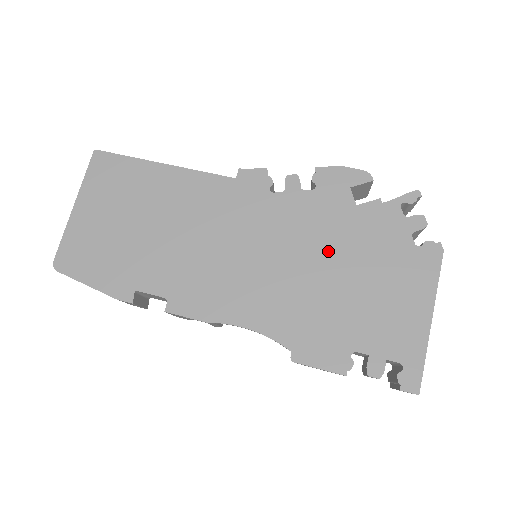
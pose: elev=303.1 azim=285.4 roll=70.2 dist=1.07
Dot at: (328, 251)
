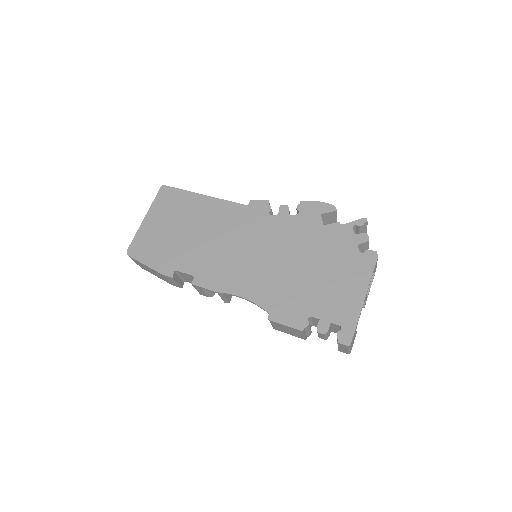
Dot at: (301, 253)
